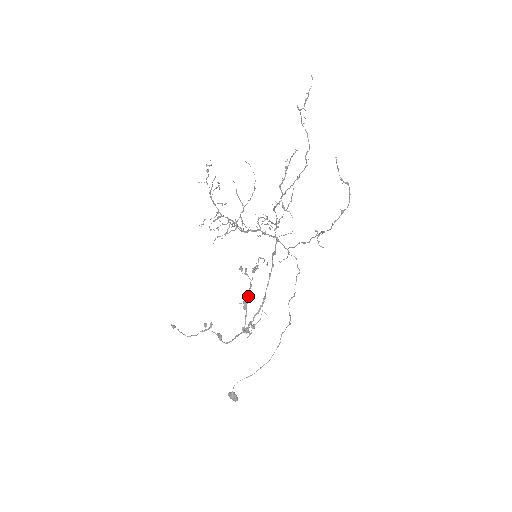
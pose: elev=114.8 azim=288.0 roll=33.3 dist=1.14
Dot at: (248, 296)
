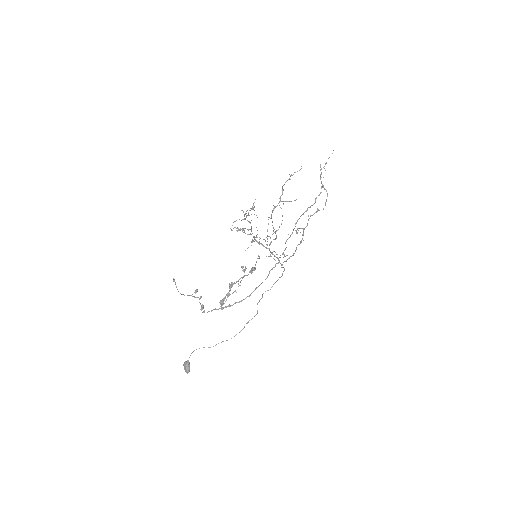
Dot at: (237, 281)
